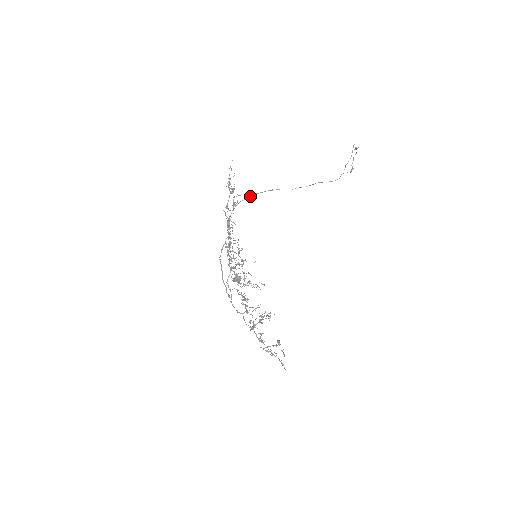
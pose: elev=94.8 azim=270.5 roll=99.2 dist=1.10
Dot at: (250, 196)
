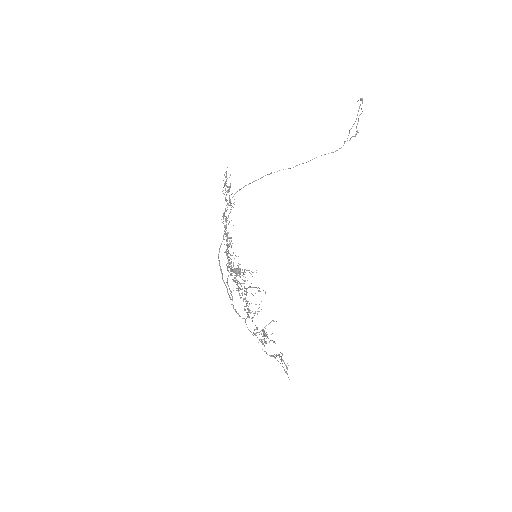
Dot at: occluded
